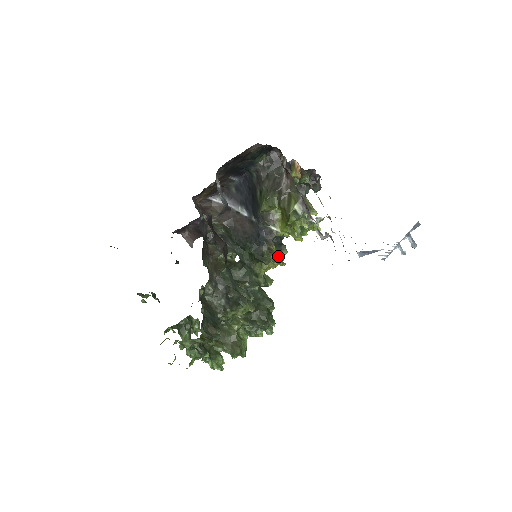
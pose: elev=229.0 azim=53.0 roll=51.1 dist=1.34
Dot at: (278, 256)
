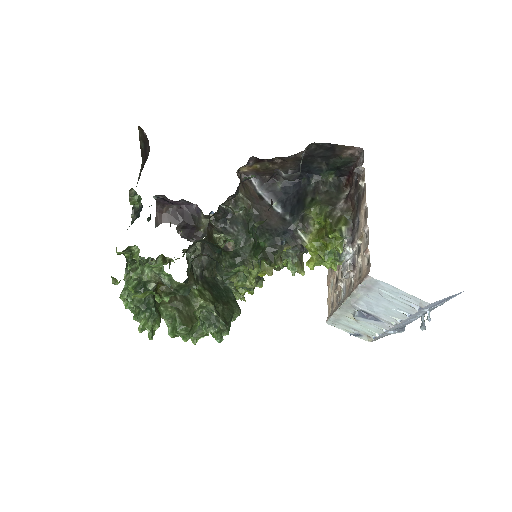
Dot at: occluded
